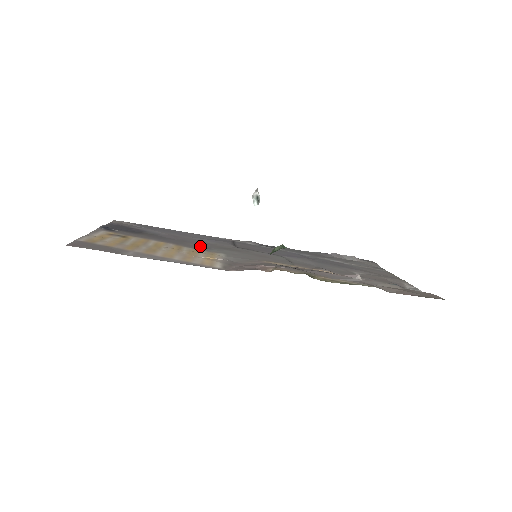
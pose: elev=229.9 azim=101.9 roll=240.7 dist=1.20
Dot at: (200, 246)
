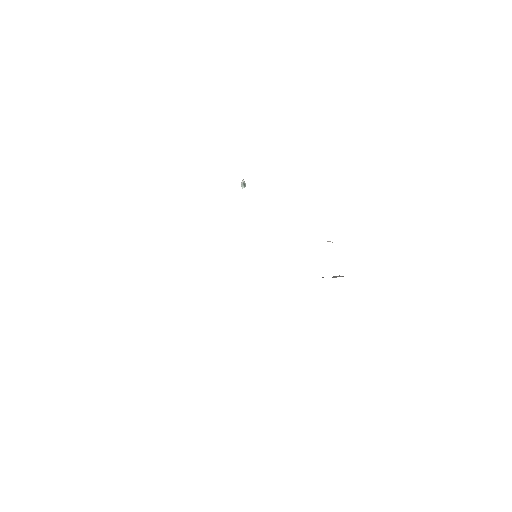
Dot at: occluded
